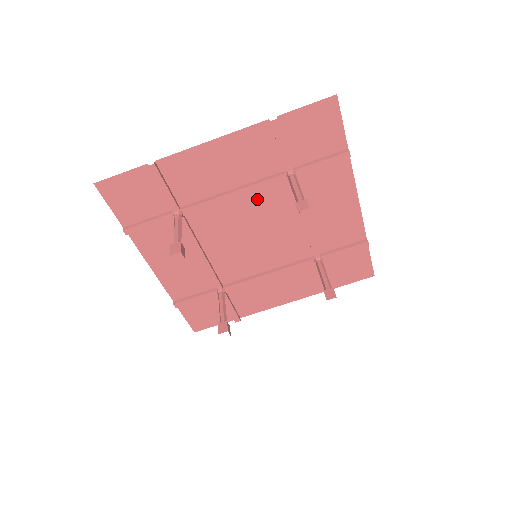
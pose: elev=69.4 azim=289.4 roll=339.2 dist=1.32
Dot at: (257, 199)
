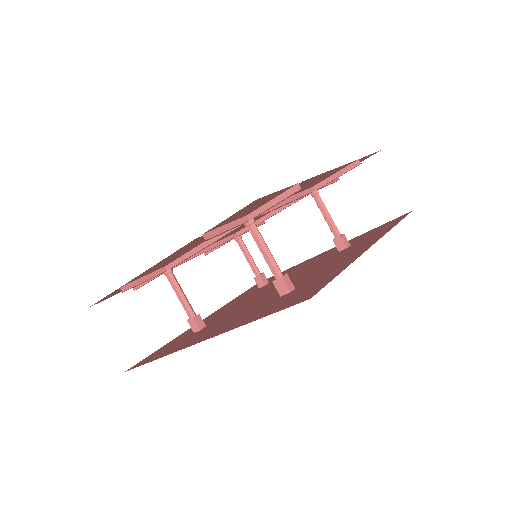
Dot at: occluded
